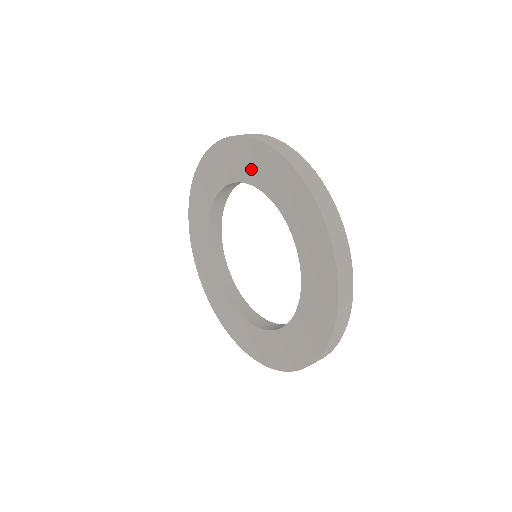
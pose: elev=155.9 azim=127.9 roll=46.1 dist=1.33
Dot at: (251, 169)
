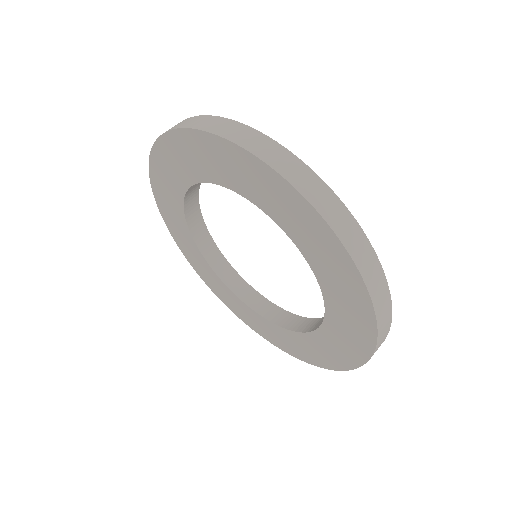
Dot at: (251, 187)
